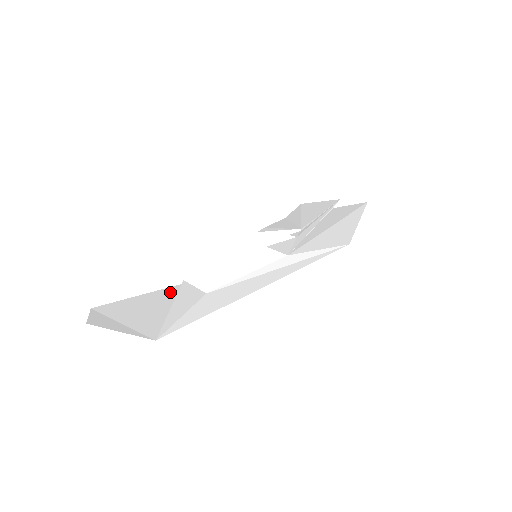
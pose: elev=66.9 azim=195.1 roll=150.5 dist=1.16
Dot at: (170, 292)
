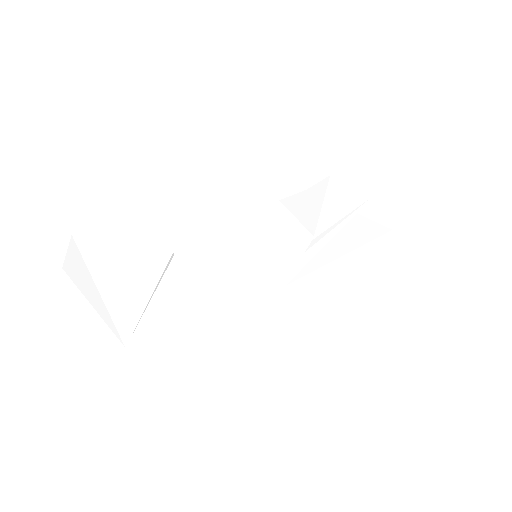
Dot at: (157, 262)
